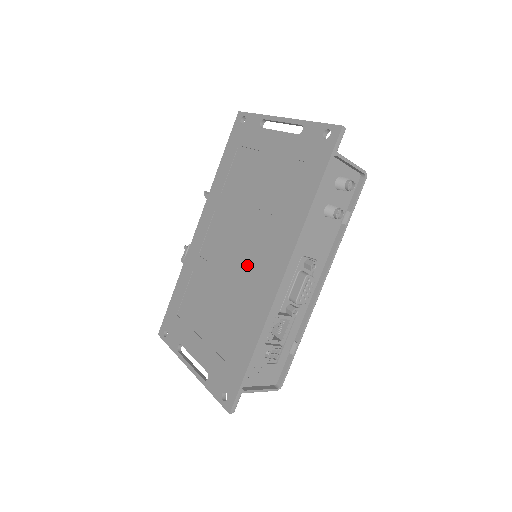
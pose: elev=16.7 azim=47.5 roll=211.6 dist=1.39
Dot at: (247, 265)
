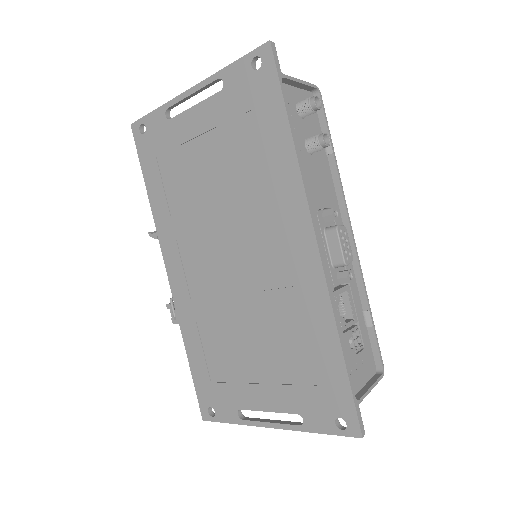
Dot at: (261, 265)
